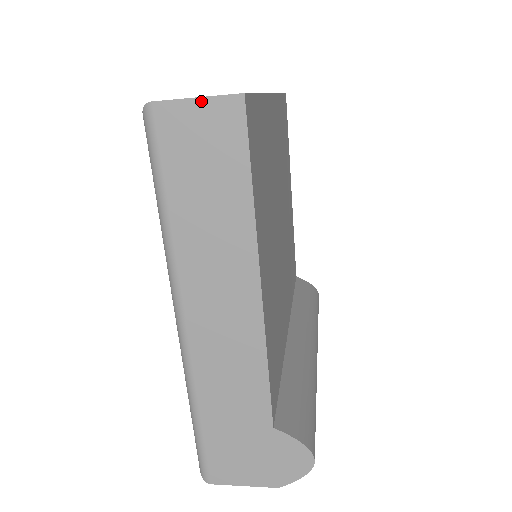
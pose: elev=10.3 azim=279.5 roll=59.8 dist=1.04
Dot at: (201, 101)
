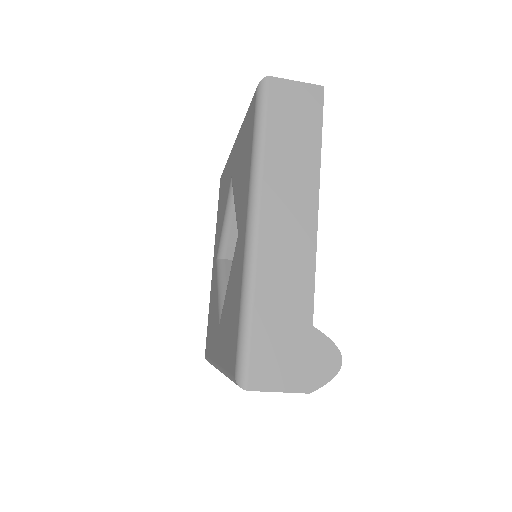
Dot at: (299, 84)
